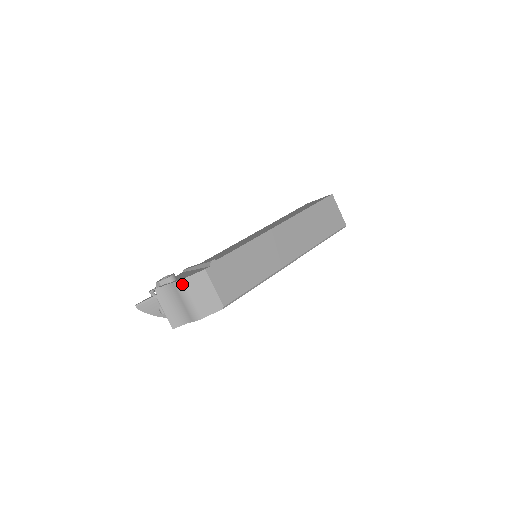
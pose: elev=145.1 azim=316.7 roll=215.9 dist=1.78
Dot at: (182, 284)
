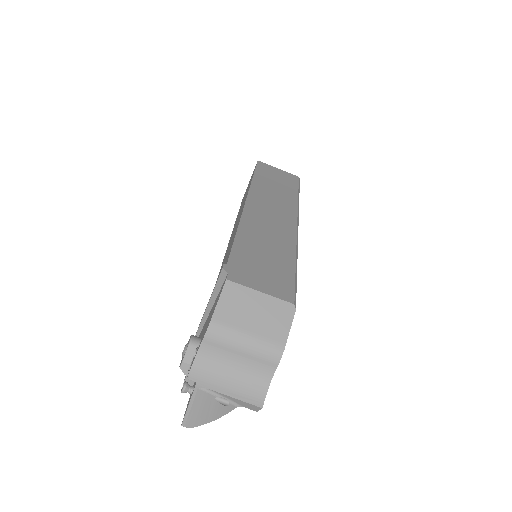
Dot at: (217, 326)
